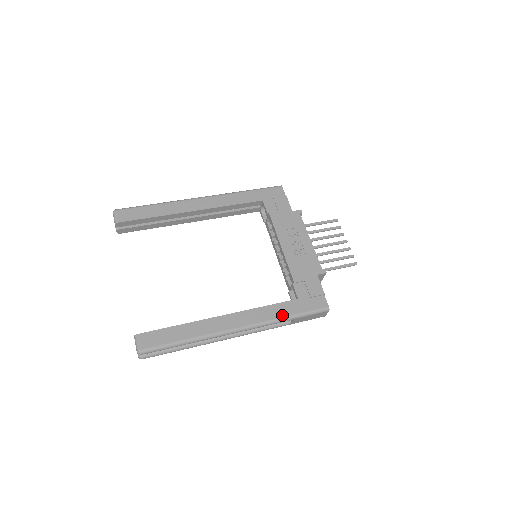
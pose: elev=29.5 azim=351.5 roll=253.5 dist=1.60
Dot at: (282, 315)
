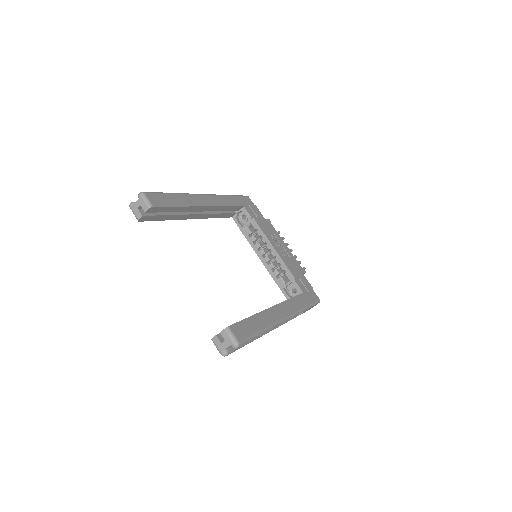
Dot at: (302, 306)
